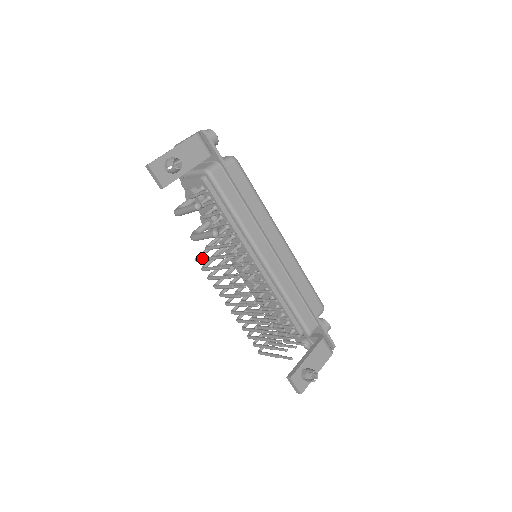
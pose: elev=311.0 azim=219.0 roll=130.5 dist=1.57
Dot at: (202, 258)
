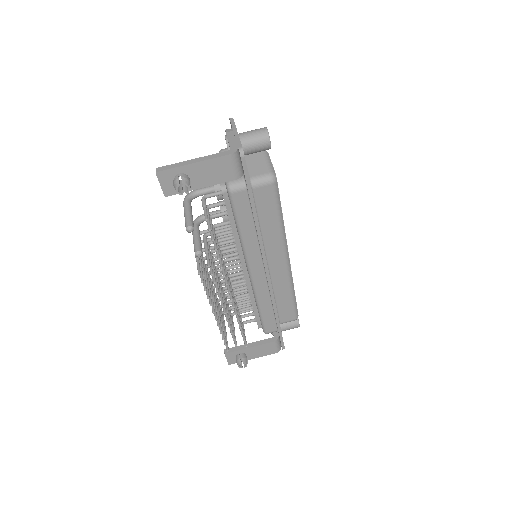
Dot at: occluded
